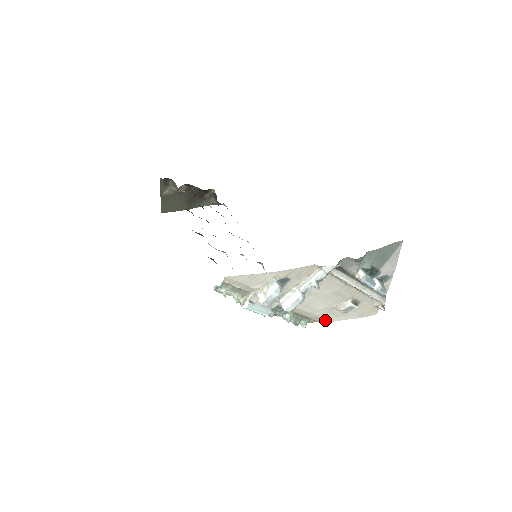
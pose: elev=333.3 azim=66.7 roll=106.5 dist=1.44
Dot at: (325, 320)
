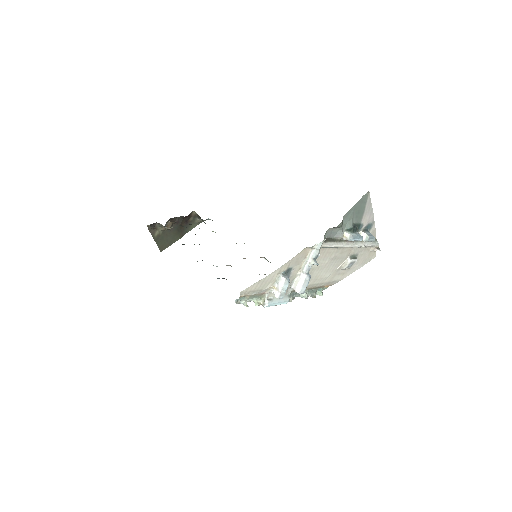
Dot at: (336, 281)
